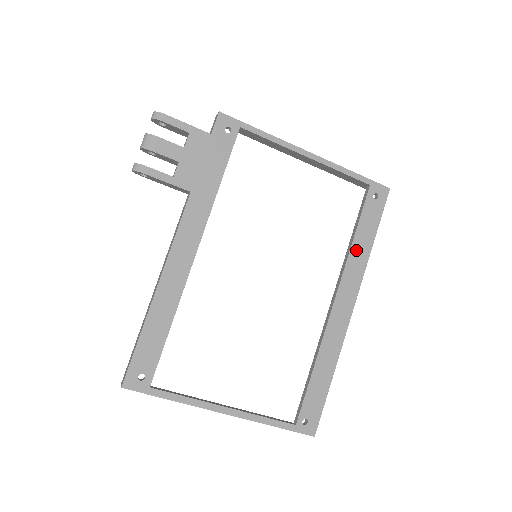
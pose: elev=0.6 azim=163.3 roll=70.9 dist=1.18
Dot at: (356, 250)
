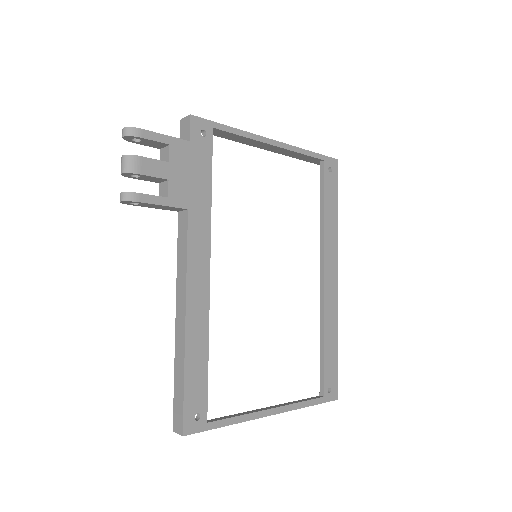
Dot at: (328, 224)
